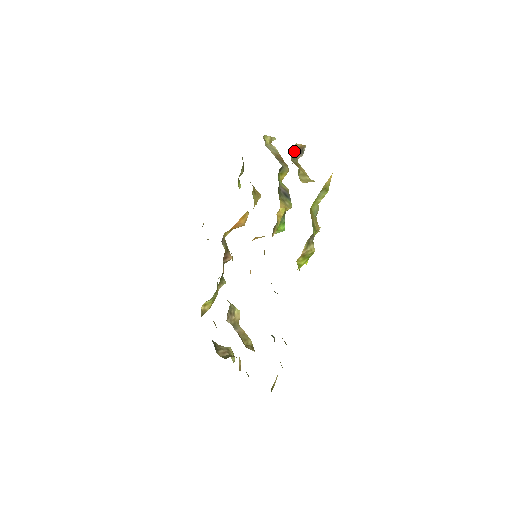
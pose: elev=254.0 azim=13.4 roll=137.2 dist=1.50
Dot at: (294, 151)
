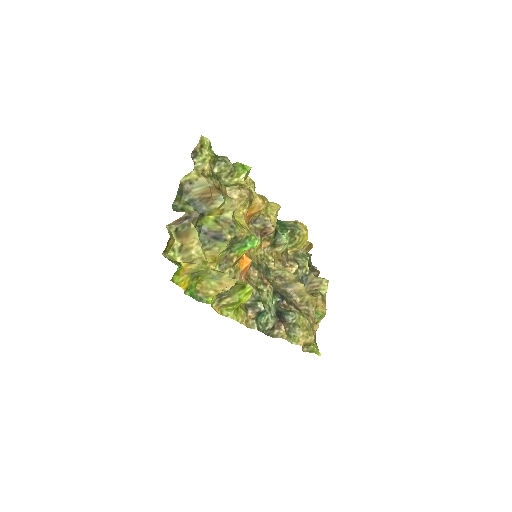
Dot at: (177, 223)
